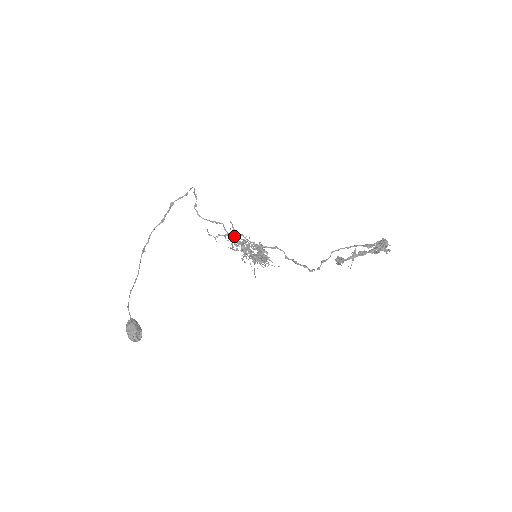
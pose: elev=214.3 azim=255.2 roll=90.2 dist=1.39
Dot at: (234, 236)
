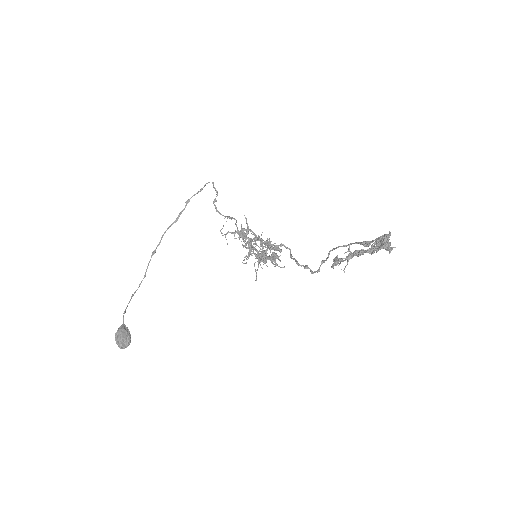
Dot at: (243, 233)
